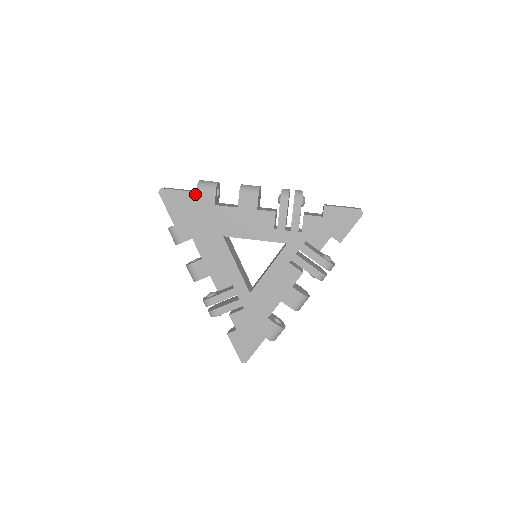
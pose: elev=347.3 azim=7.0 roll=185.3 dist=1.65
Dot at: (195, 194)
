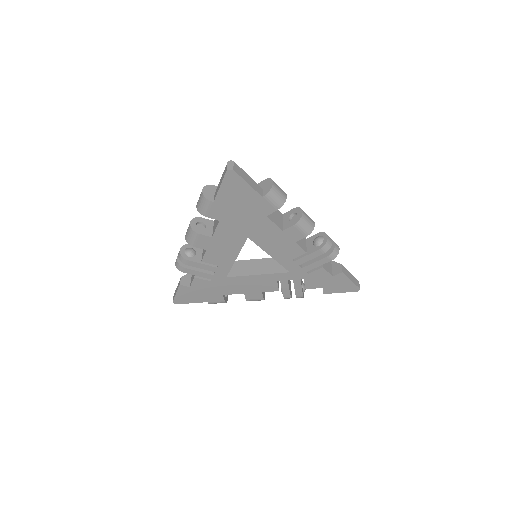
Dot at: (259, 197)
